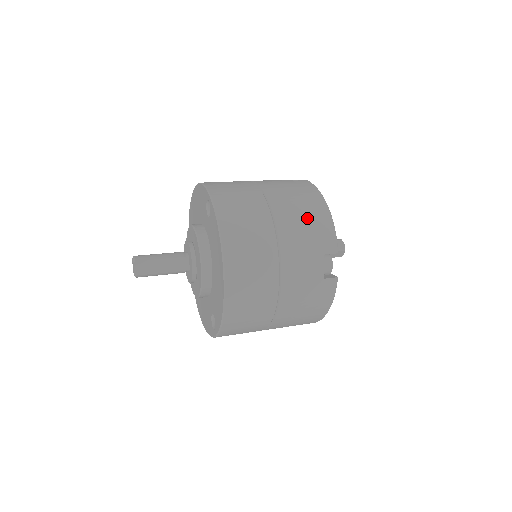
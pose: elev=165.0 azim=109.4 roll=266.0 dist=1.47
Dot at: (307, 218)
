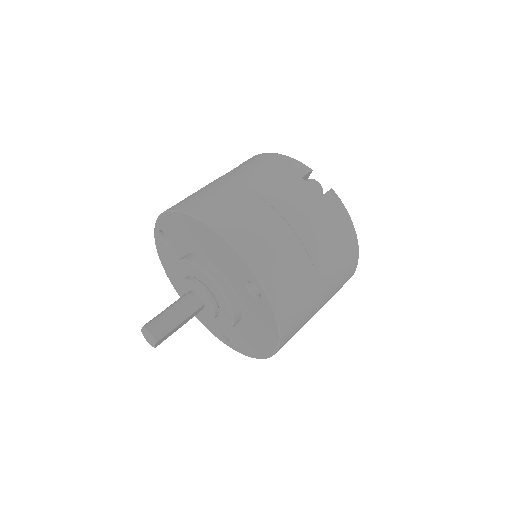
Dot at: (343, 266)
